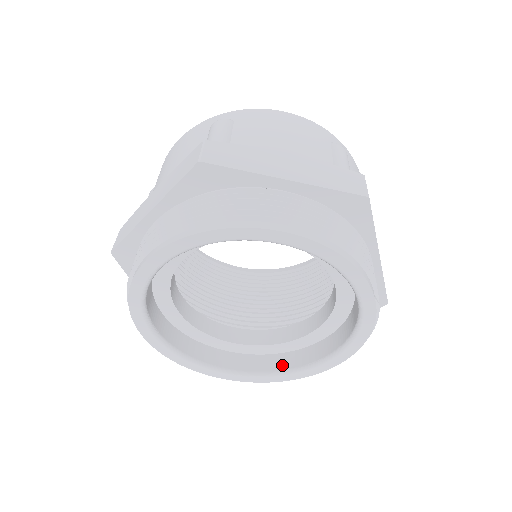
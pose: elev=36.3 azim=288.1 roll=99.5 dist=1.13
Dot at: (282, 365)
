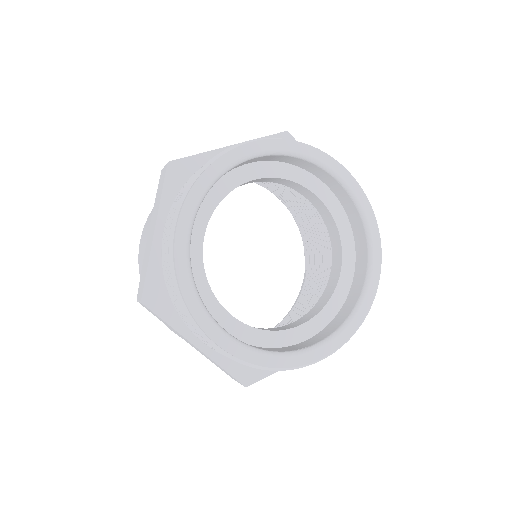
Dot at: (271, 350)
